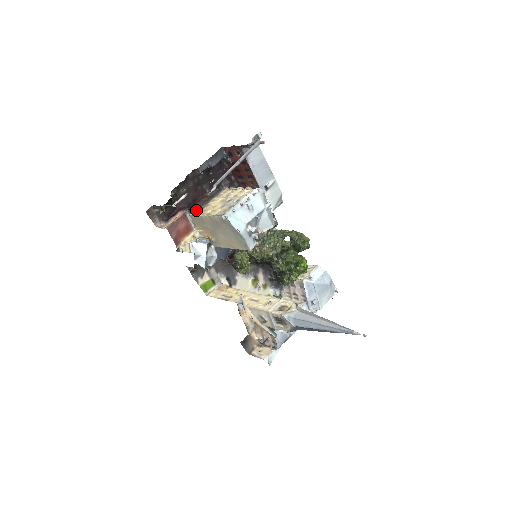
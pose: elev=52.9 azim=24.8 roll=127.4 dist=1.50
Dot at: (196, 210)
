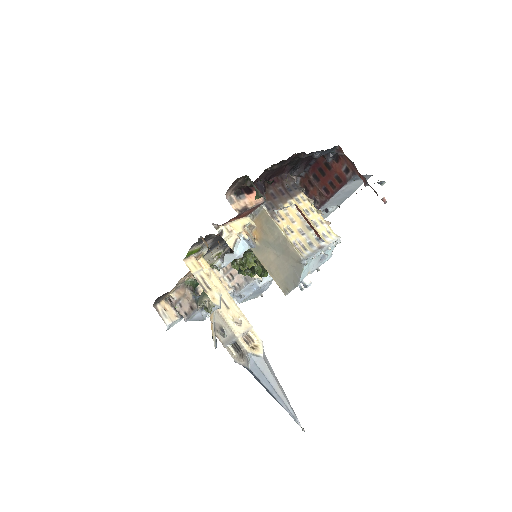
Dot at: (271, 203)
